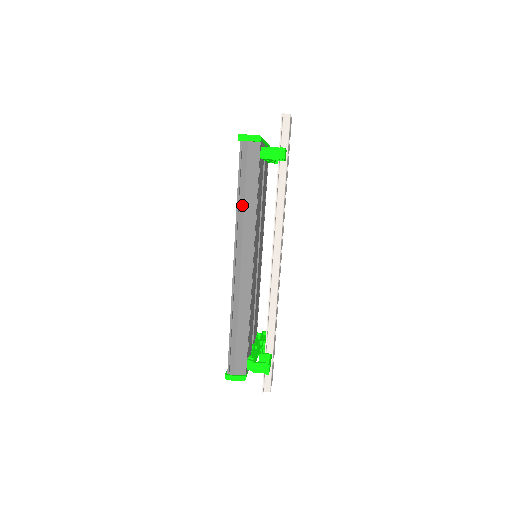
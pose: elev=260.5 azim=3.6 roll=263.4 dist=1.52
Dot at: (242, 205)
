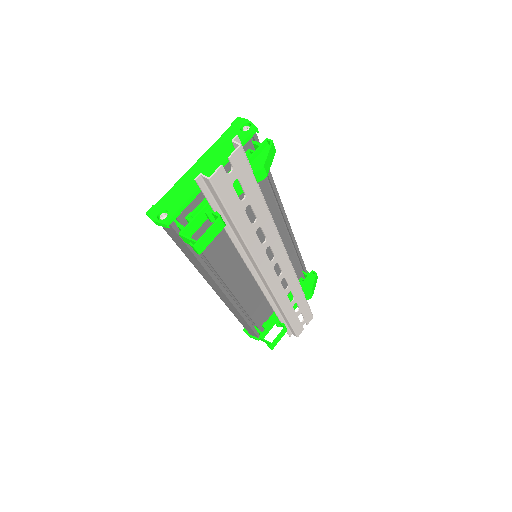
Dot at: occluded
